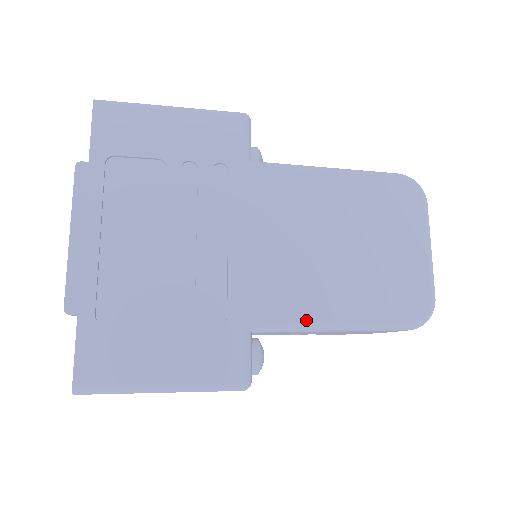
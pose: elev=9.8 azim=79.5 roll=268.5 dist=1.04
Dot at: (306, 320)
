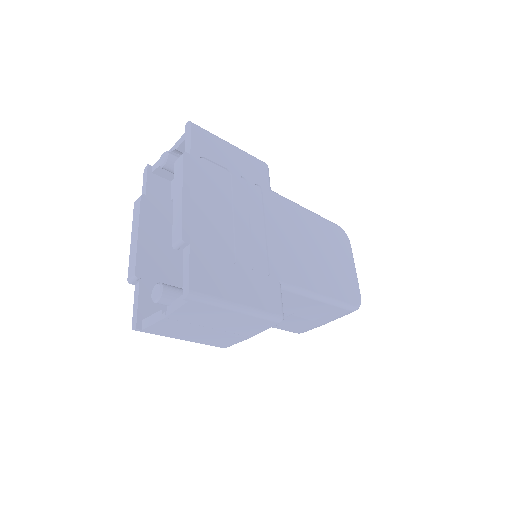
Dot at: (308, 288)
